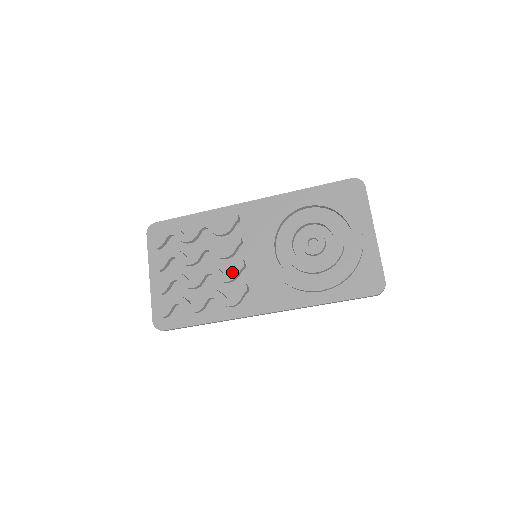
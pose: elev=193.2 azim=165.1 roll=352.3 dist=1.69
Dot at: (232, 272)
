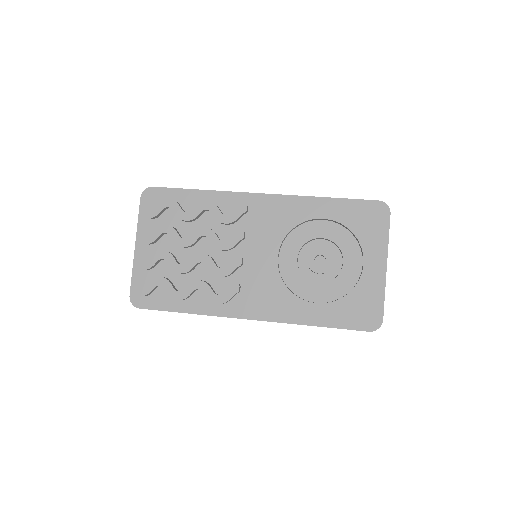
Dot at: (227, 268)
